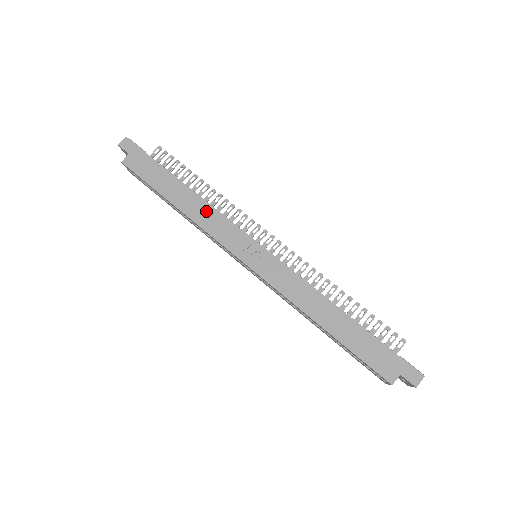
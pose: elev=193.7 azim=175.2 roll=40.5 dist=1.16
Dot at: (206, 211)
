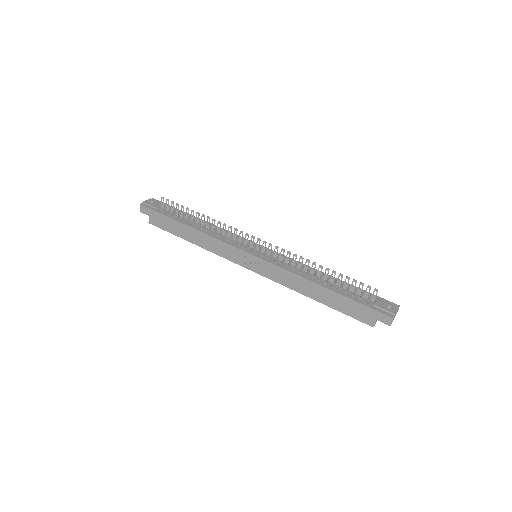
Dot at: (209, 241)
